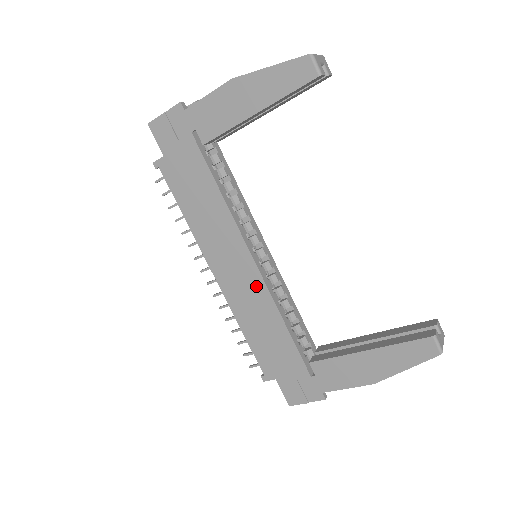
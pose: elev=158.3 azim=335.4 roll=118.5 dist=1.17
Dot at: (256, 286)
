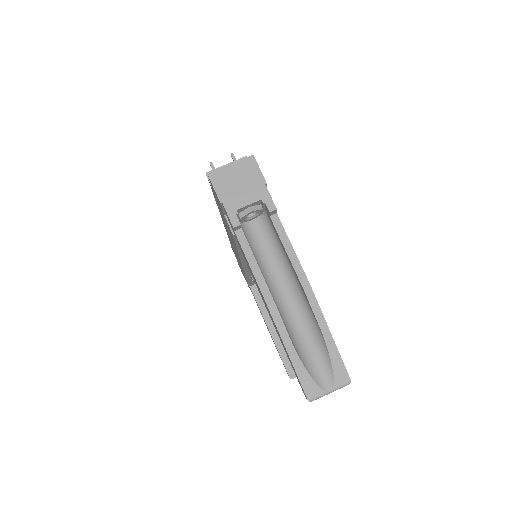
Dot at: occluded
